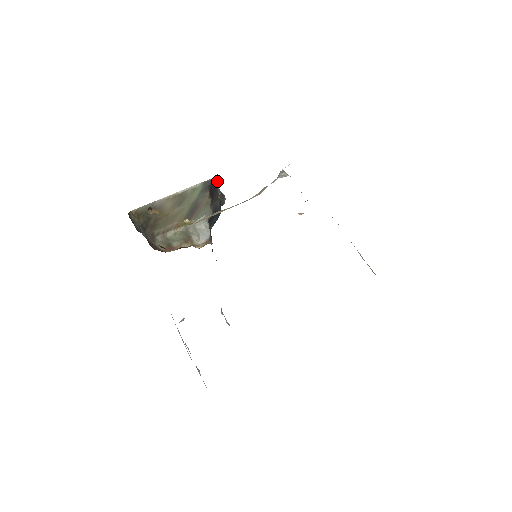
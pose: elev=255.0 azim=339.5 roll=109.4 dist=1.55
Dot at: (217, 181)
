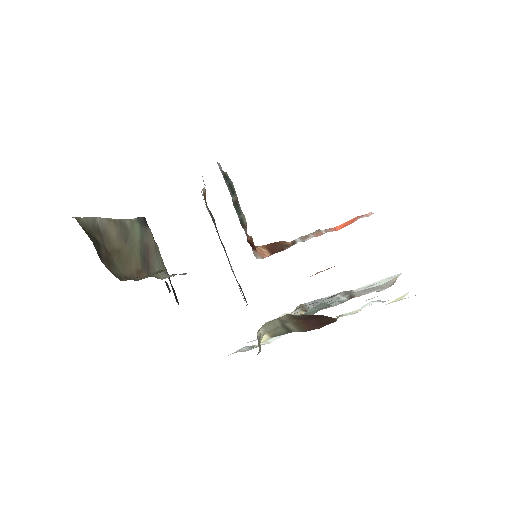
Dot at: occluded
